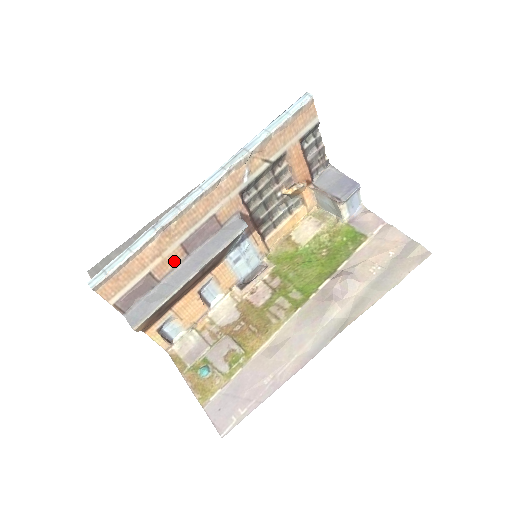
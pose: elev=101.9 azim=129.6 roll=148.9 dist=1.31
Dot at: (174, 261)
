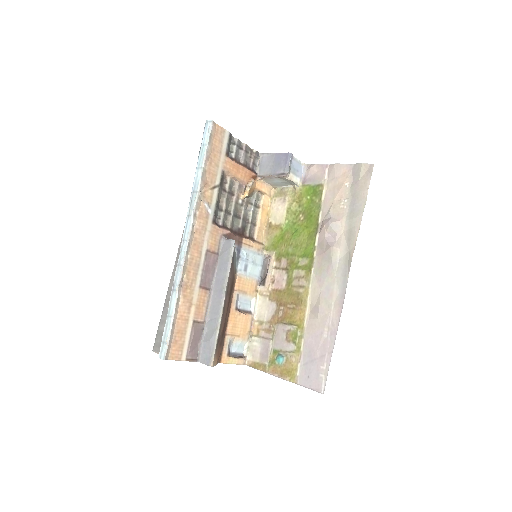
Dot at: (204, 301)
